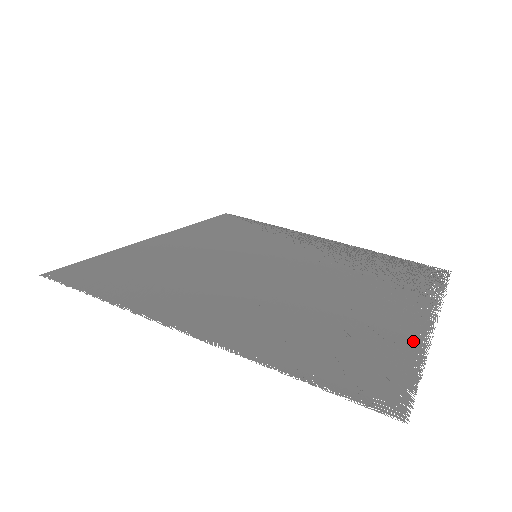
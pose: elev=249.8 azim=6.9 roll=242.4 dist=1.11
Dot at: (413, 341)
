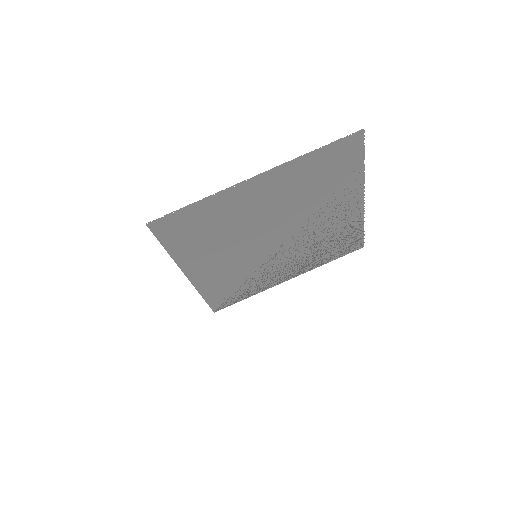
Dot at: (356, 182)
